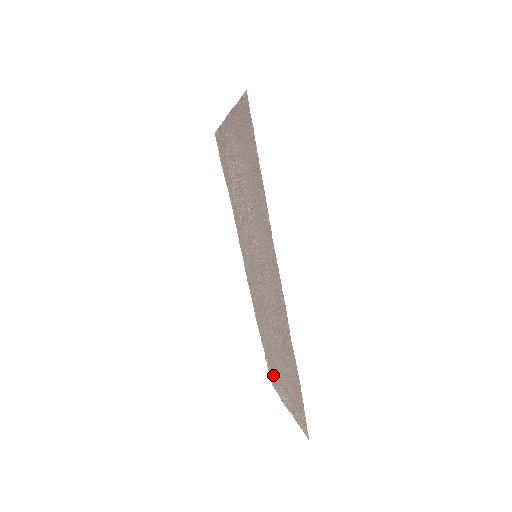
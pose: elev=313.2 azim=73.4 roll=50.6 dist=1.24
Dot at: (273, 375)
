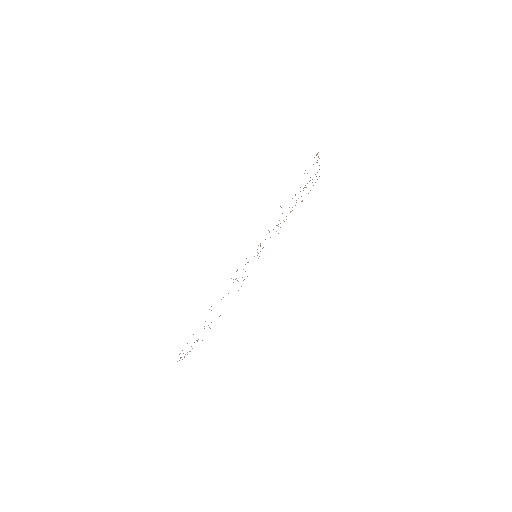
Dot at: occluded
